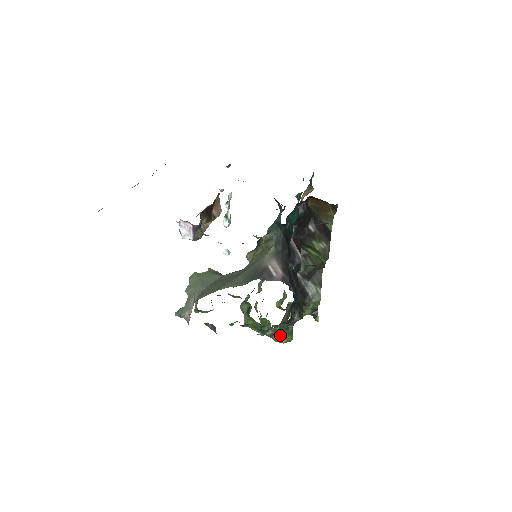
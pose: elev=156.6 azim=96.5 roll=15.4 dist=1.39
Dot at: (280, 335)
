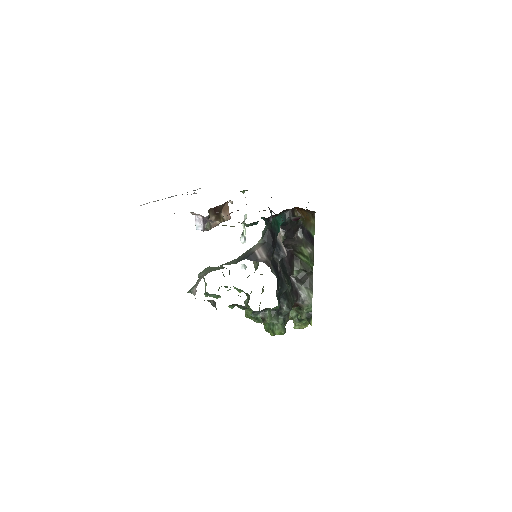
Dot at: (269, 320)
